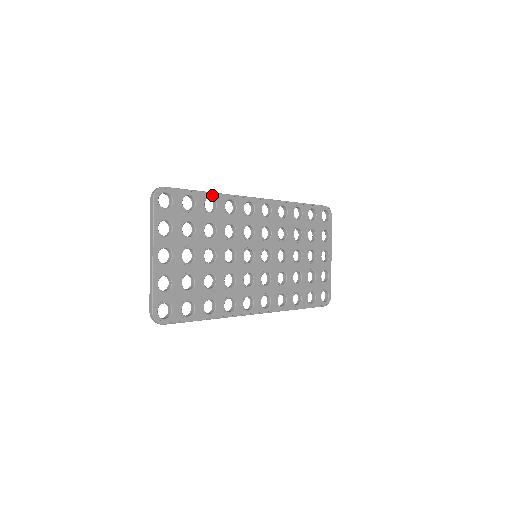
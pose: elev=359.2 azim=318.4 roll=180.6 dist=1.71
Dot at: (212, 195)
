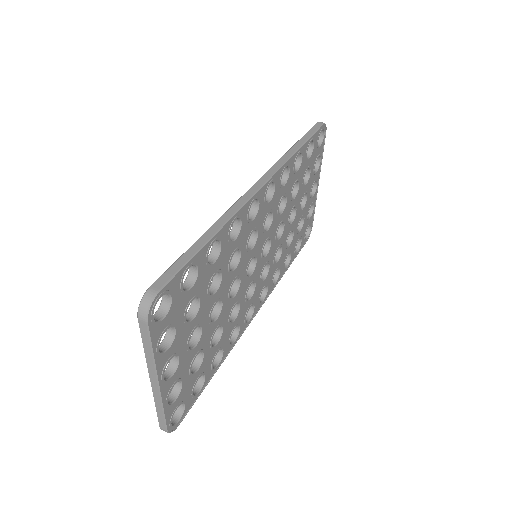
Dot at: (215, 237)
